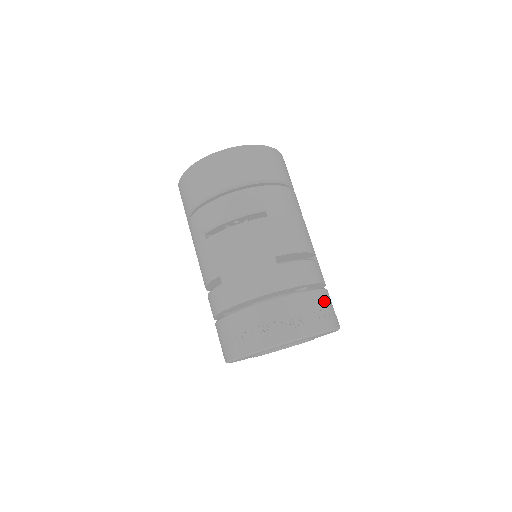
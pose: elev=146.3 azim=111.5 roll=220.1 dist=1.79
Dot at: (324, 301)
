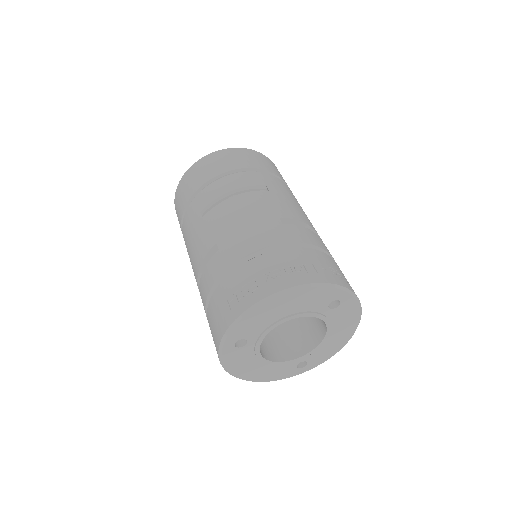
Dot at: (339, 269)
